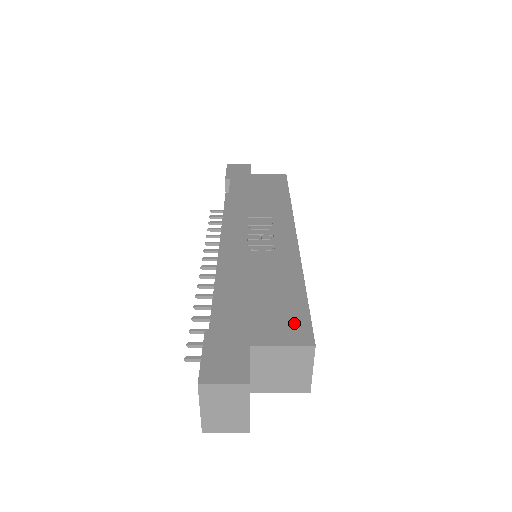
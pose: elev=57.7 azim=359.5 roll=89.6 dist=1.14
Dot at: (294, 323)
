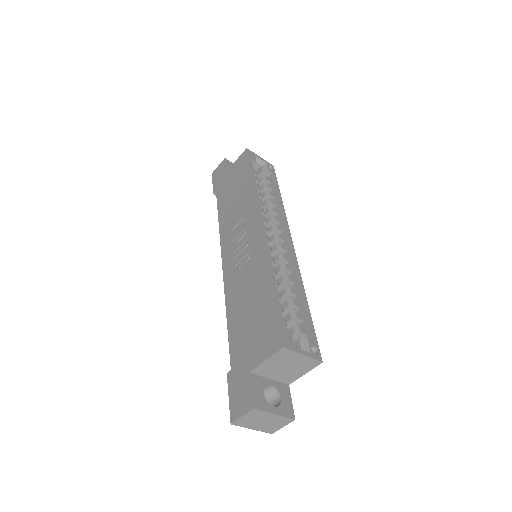
Dot at: (269, 332)
